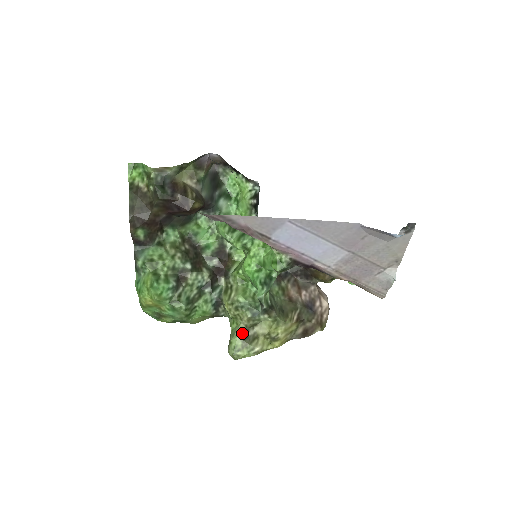
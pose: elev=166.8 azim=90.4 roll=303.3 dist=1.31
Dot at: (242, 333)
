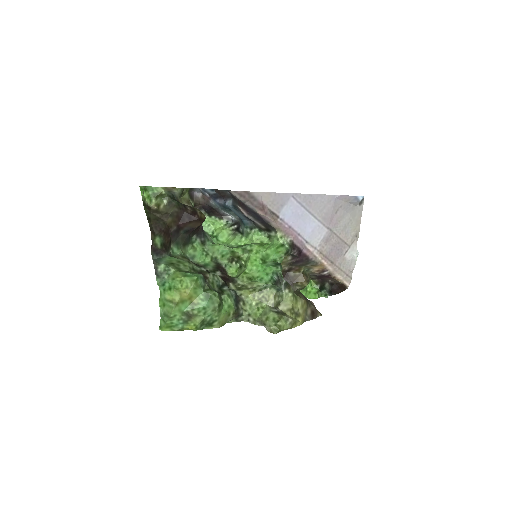
Dot at: (273, 310)
